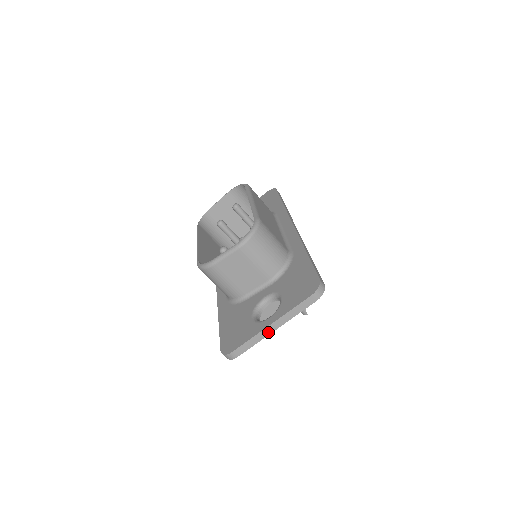
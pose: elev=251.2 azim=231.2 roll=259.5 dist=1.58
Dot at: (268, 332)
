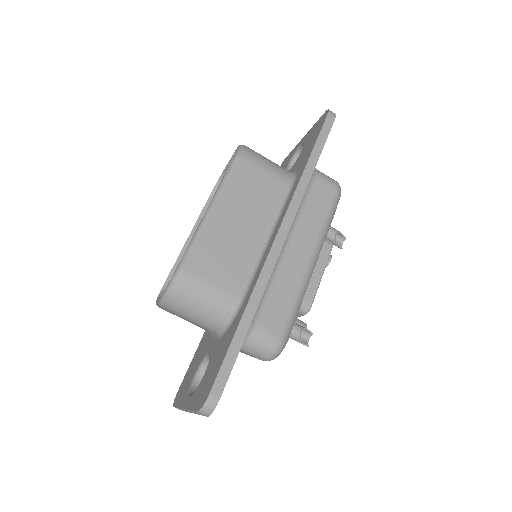
Dot at: (188, 411)
